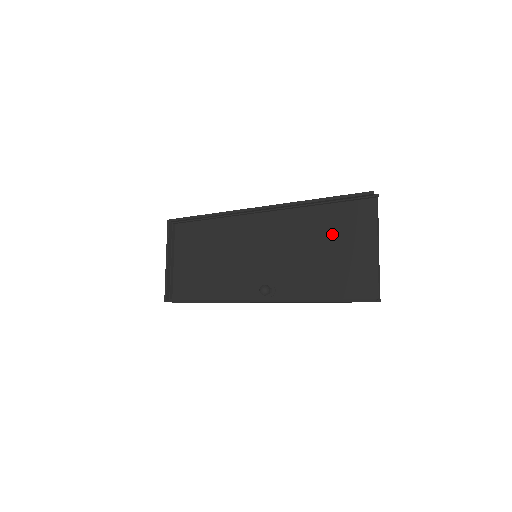
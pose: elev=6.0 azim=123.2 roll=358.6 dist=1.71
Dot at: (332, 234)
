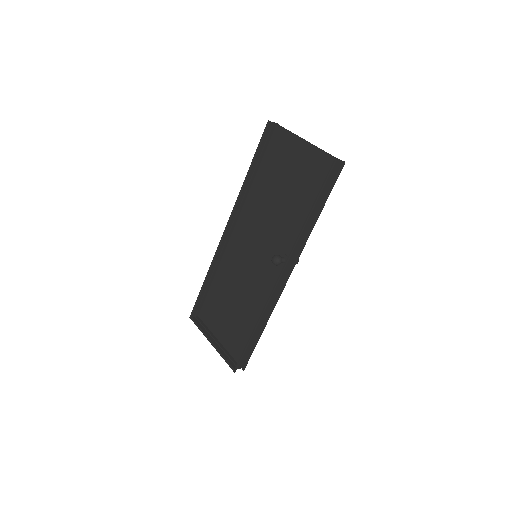
Dot at: (278, 176)
